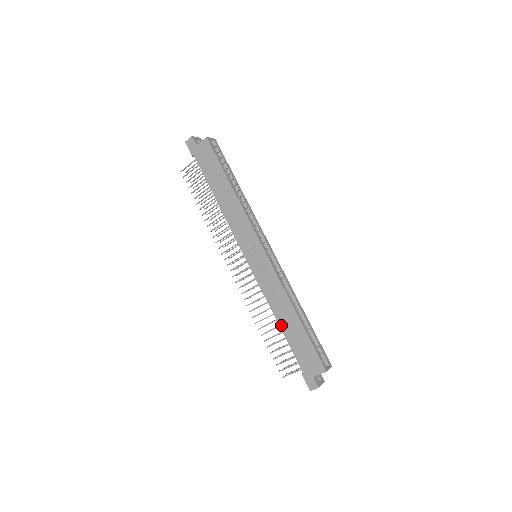
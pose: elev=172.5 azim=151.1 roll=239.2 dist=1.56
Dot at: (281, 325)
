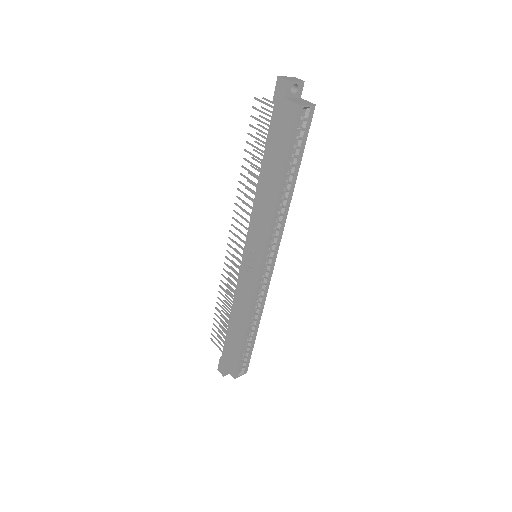
Dot at: (231, 321)
